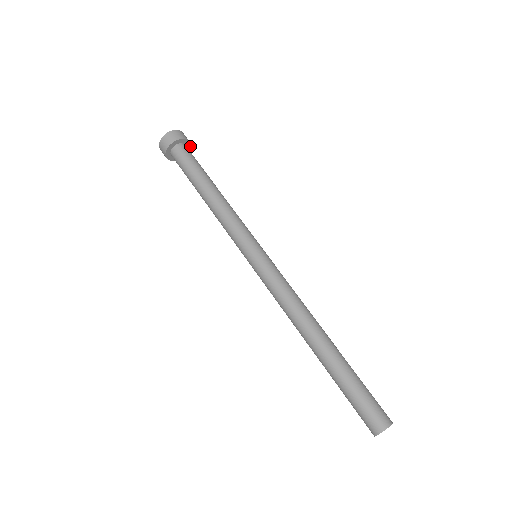
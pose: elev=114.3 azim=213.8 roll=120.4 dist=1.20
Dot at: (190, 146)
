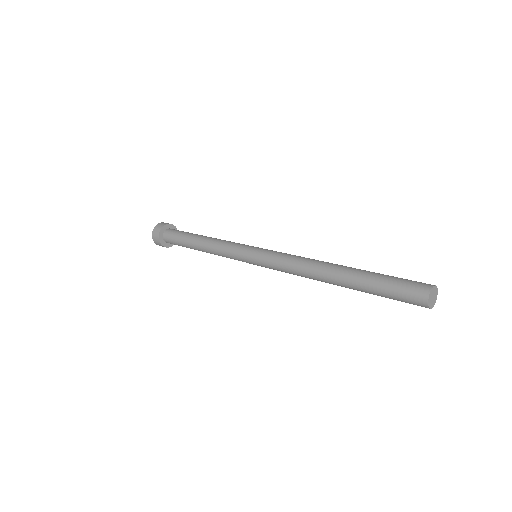
Dot at: occluded
